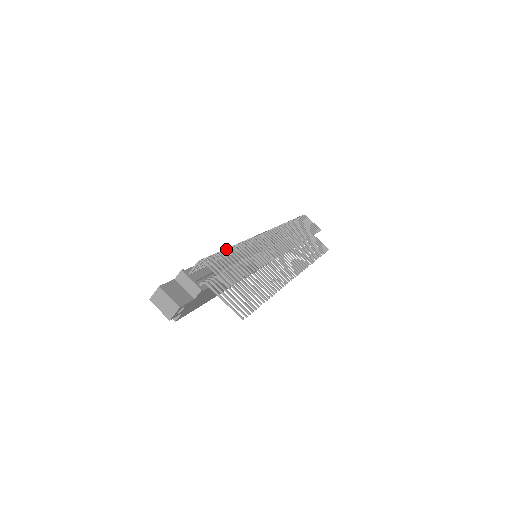
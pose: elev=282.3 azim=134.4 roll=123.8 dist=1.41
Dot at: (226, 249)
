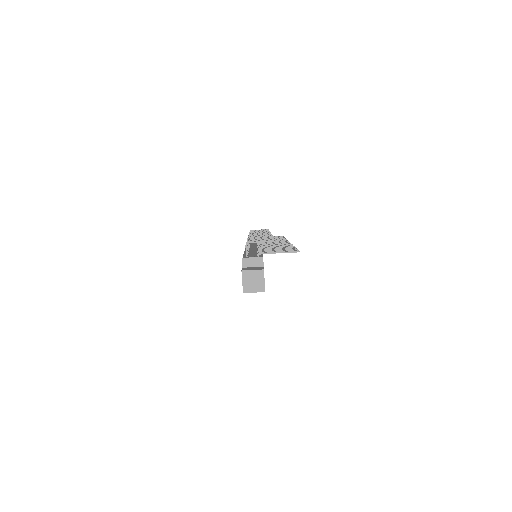
Dot at: (247, 240)
